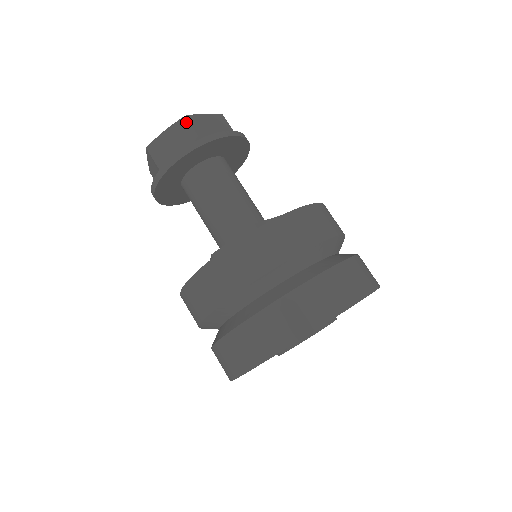
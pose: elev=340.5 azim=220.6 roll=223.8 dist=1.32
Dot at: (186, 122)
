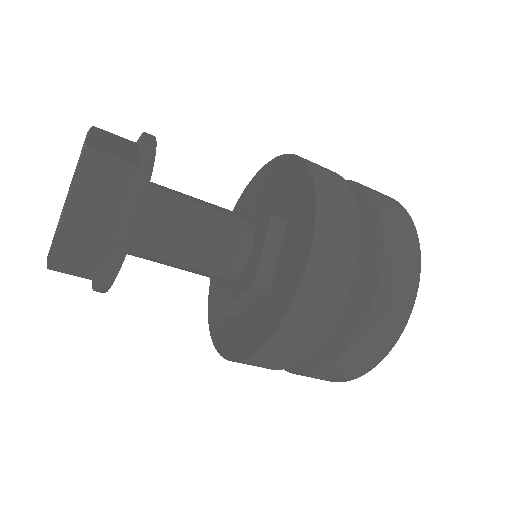
Dot at: (96, 154)
